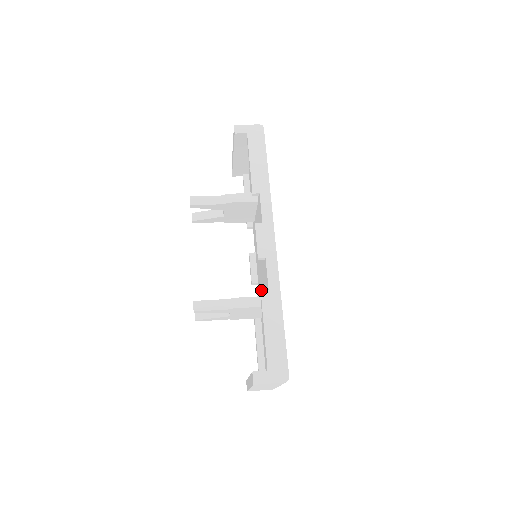
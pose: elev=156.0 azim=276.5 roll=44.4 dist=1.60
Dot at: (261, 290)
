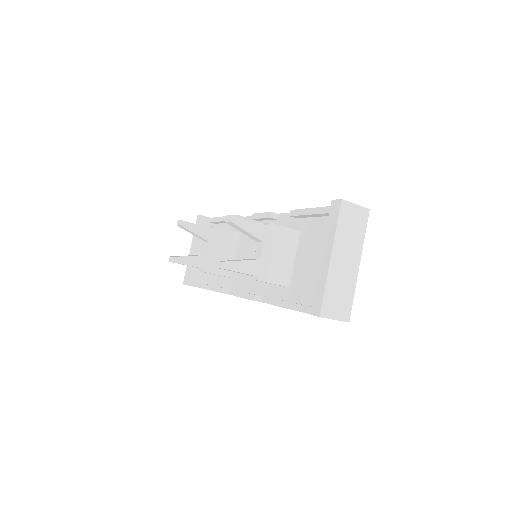
Dot at: occluded
